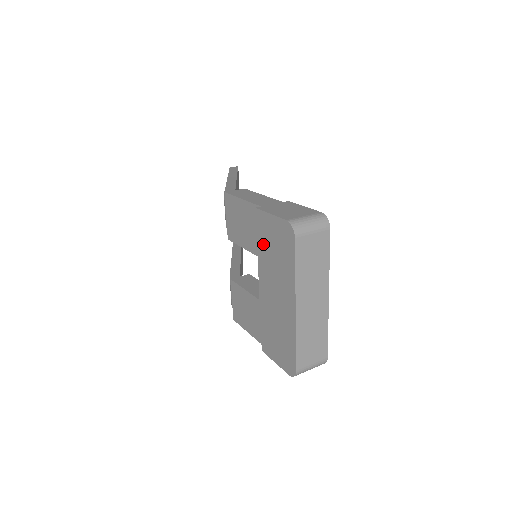
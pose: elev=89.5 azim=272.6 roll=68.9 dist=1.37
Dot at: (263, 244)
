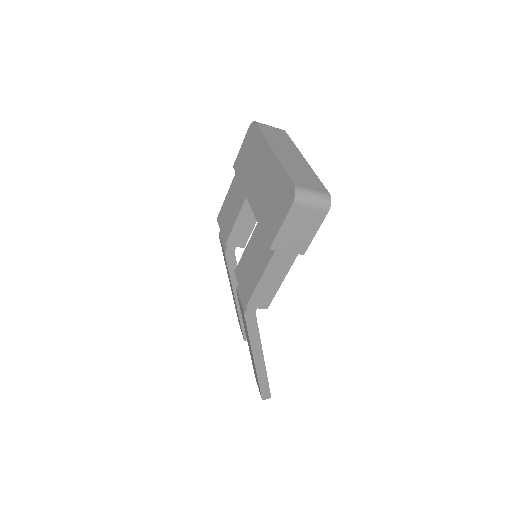
Dot at: (243, 172)
